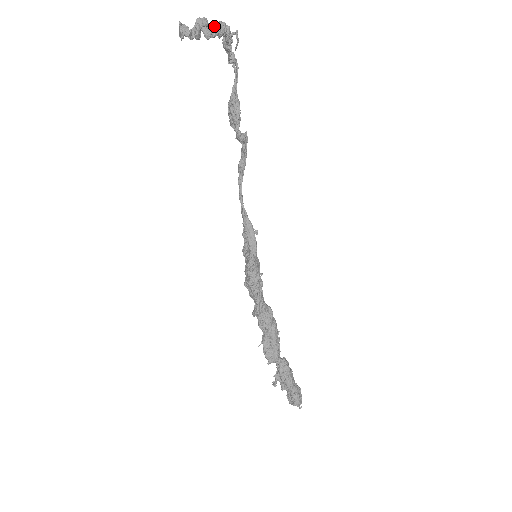
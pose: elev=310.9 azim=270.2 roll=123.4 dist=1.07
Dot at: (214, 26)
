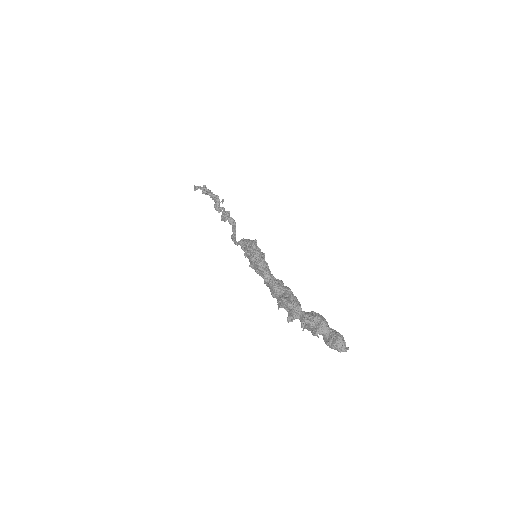
Dot at: occluded
